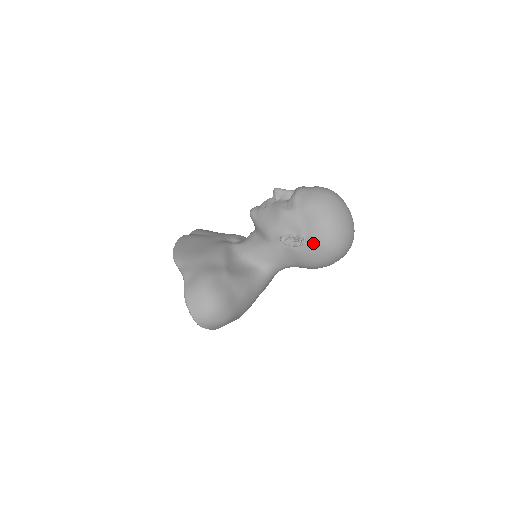
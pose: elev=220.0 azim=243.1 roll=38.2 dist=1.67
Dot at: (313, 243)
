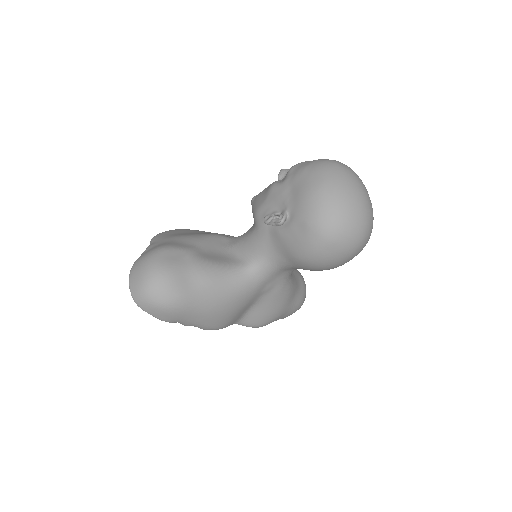
Dot at: (297, 220)
